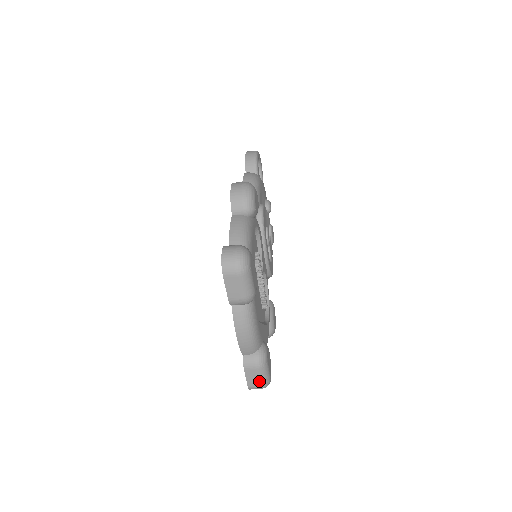
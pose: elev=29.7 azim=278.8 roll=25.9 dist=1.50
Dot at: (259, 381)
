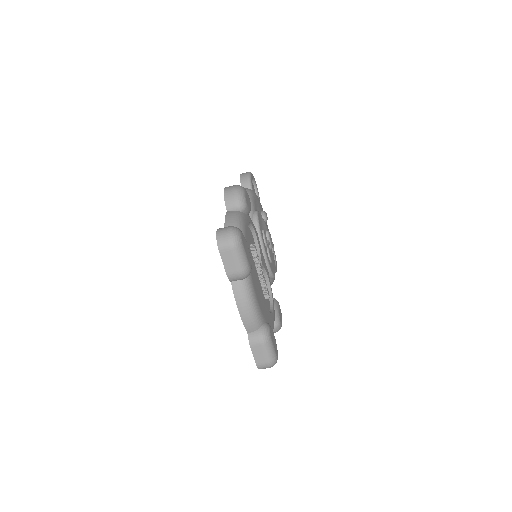
Dot at: (265, 357)
